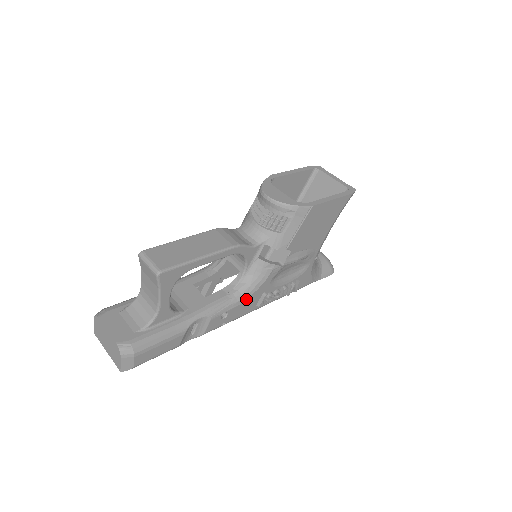
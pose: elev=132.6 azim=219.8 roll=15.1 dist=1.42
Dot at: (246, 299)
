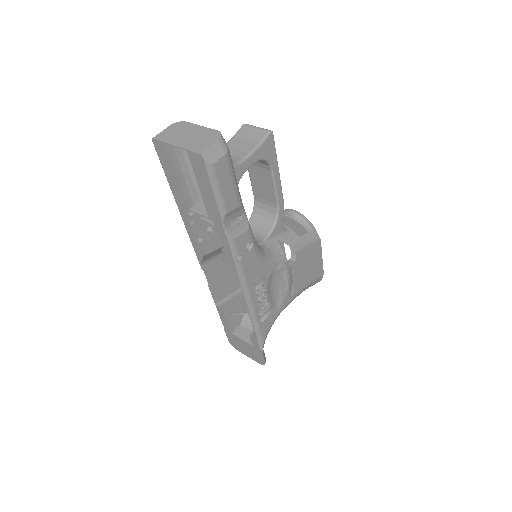
Dot at: (260, 259)
